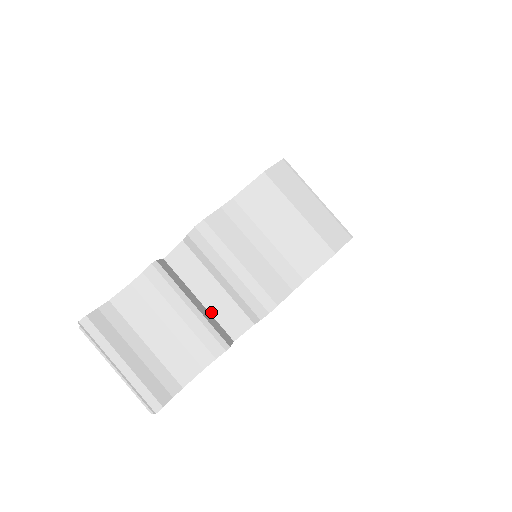
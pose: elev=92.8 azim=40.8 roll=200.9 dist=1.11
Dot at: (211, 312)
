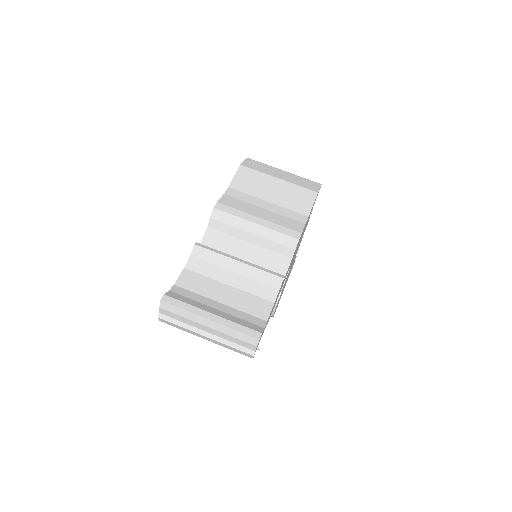
Dot at: occluded
